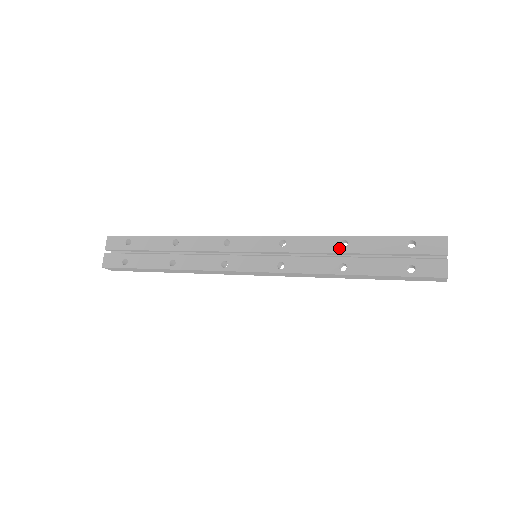
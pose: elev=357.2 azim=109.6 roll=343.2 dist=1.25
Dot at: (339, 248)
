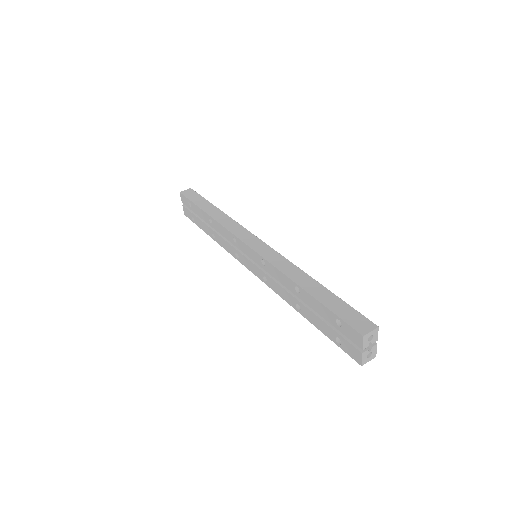
Dot at: (294, 291)
